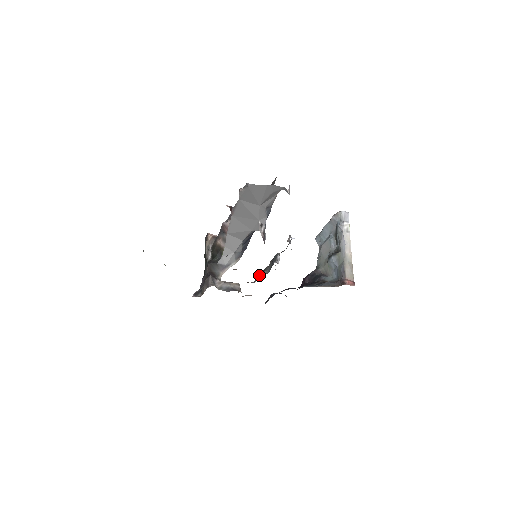
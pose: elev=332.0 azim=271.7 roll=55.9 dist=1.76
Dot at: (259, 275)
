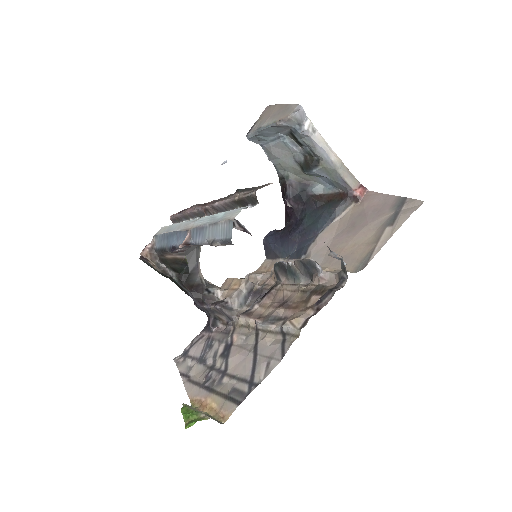
Dot at: (278, 271)
